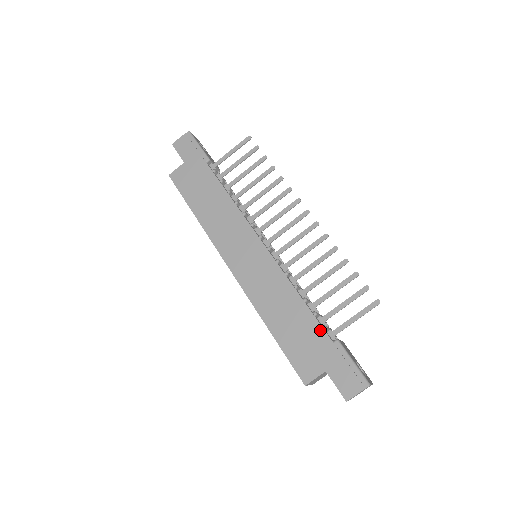
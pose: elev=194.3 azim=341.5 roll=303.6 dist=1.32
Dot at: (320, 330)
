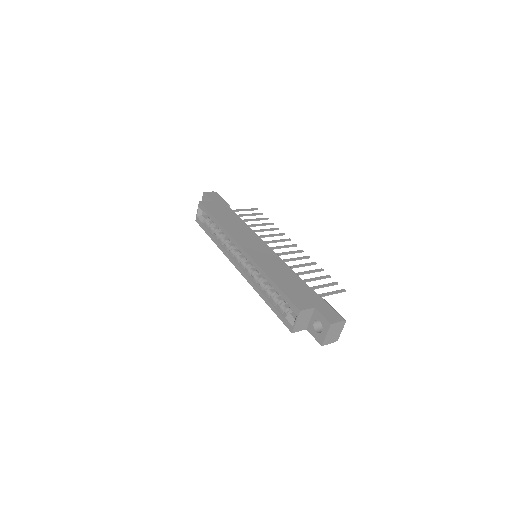
Dot at: (310, 289)
